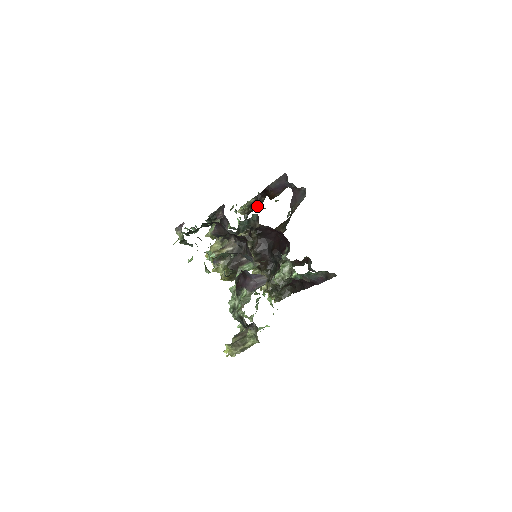
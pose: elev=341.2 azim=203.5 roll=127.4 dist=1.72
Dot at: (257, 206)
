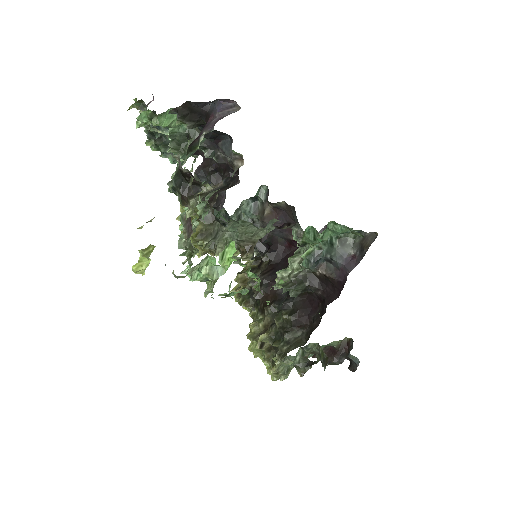
Dot at: occluded
